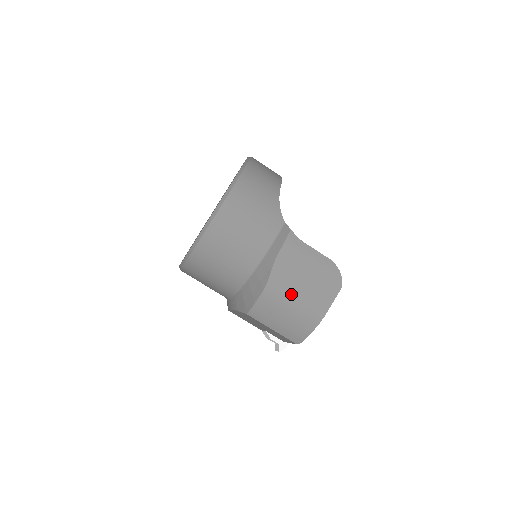
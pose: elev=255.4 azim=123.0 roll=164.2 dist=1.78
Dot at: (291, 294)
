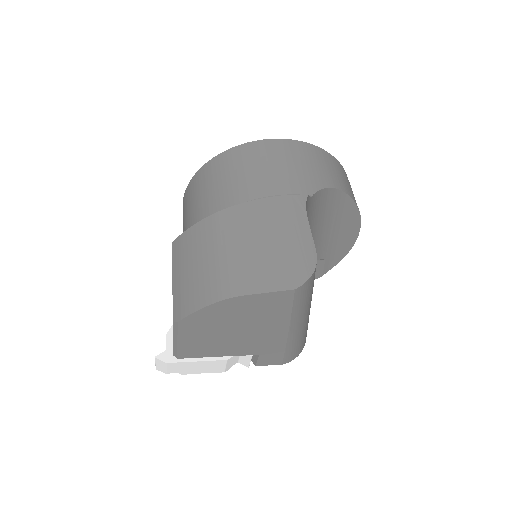
Dot at: (231, 240)
